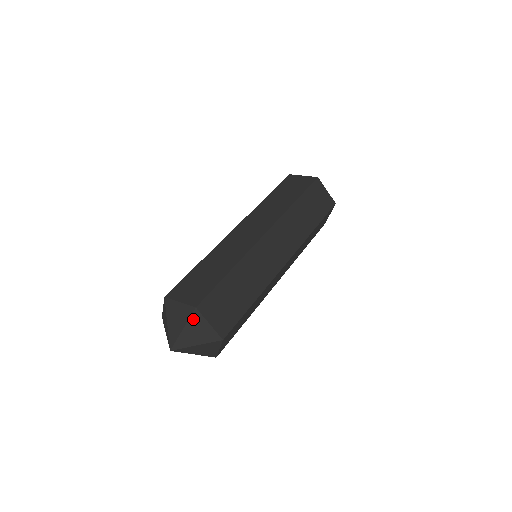
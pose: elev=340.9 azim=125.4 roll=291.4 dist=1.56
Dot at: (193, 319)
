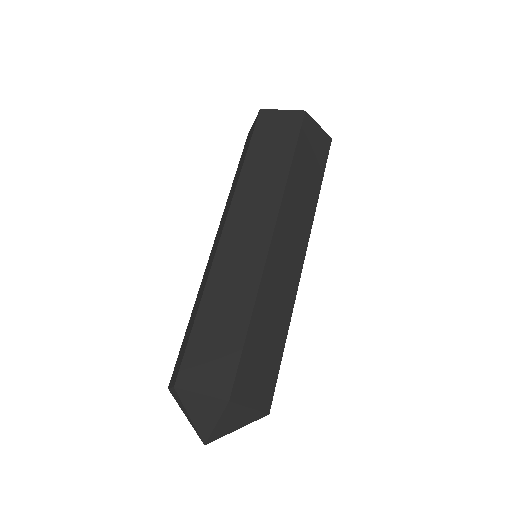
Dot at: (228, 411)
